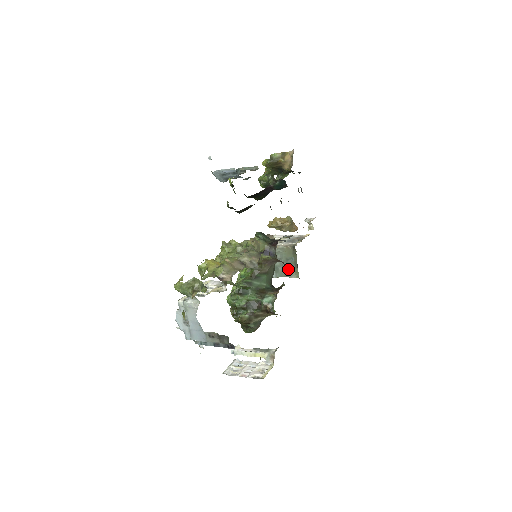
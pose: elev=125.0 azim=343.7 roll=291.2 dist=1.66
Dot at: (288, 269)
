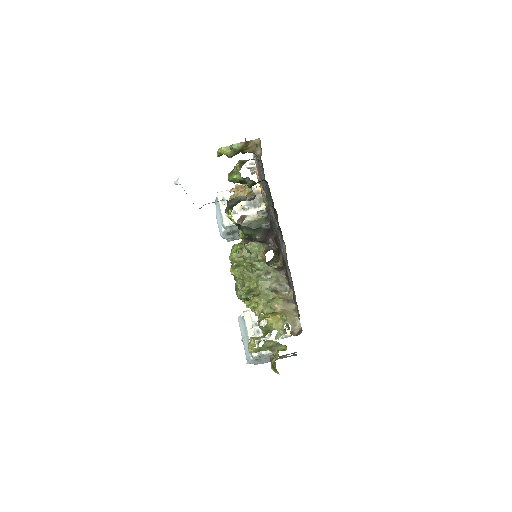
Dot at: occluded
